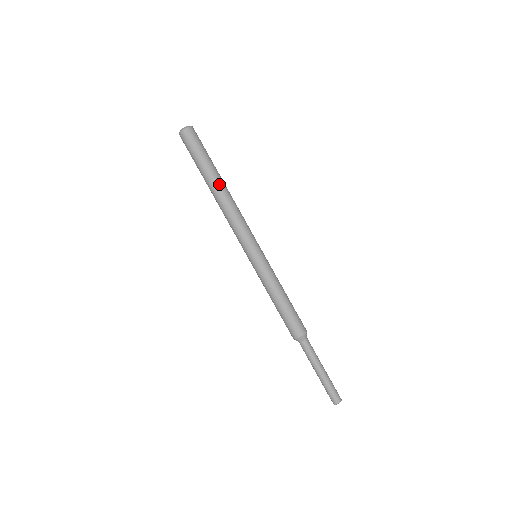
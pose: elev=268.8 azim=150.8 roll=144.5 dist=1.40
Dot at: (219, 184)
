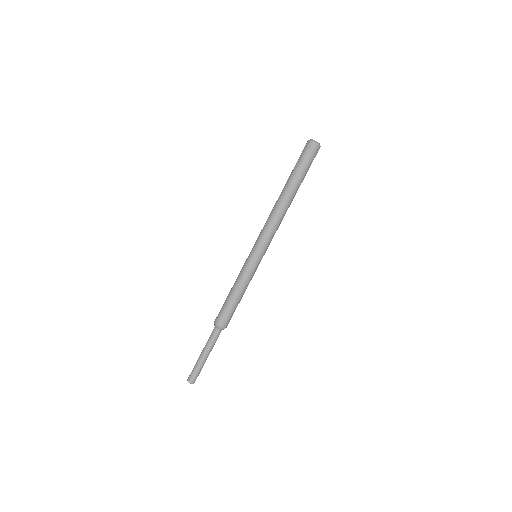
Dot at: (292, 196)
